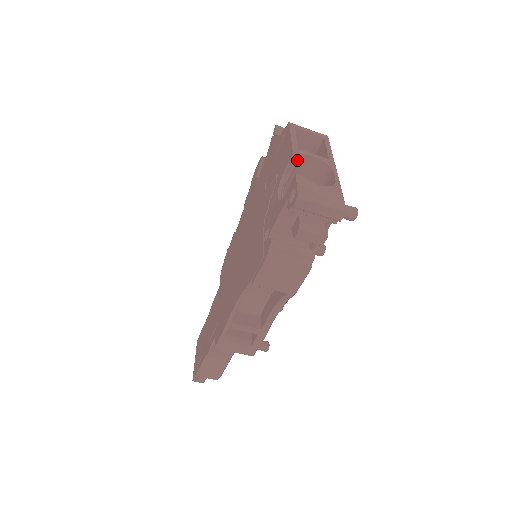
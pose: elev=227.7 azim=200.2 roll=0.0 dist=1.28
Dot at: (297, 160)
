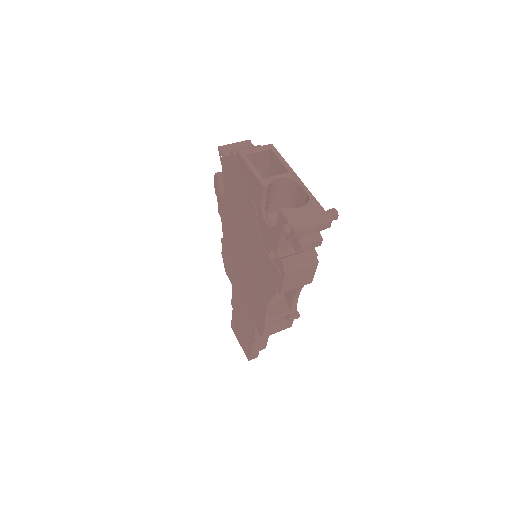
Dot at: (268, 189)
